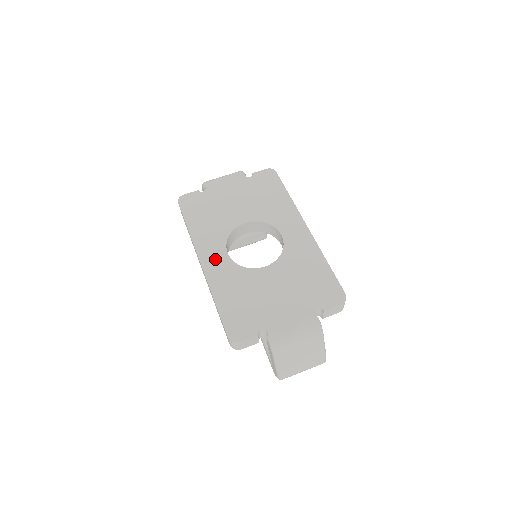
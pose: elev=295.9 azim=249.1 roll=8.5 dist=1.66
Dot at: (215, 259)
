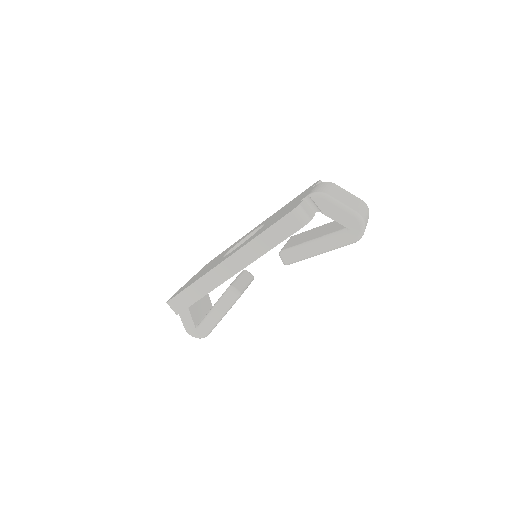
Dot at: occluded
